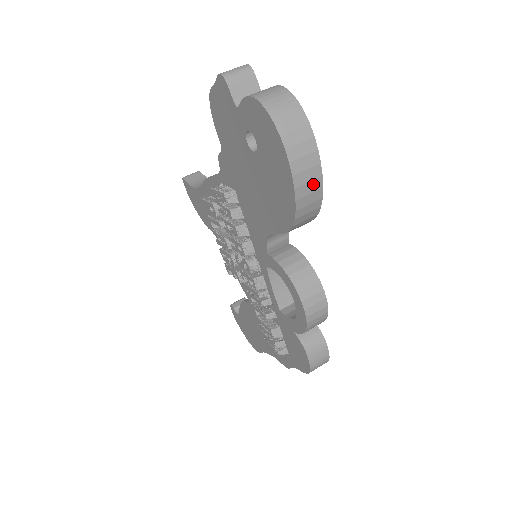
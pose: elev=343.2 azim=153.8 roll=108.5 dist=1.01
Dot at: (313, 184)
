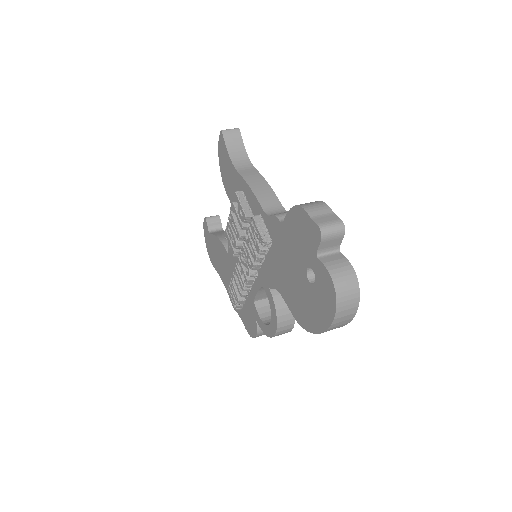
Dot at: occluded
